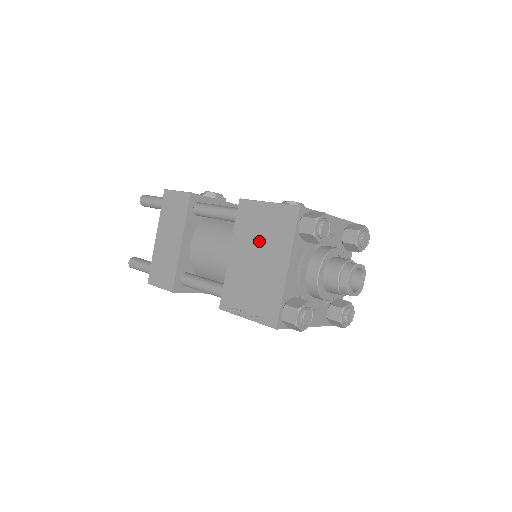
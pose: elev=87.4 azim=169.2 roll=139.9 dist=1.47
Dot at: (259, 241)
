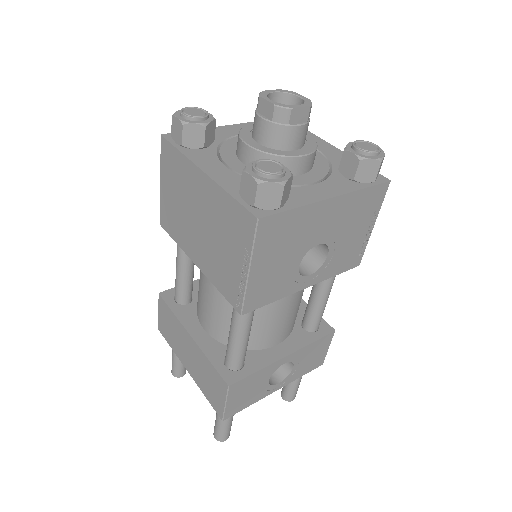
Dot at: (185, 210)
